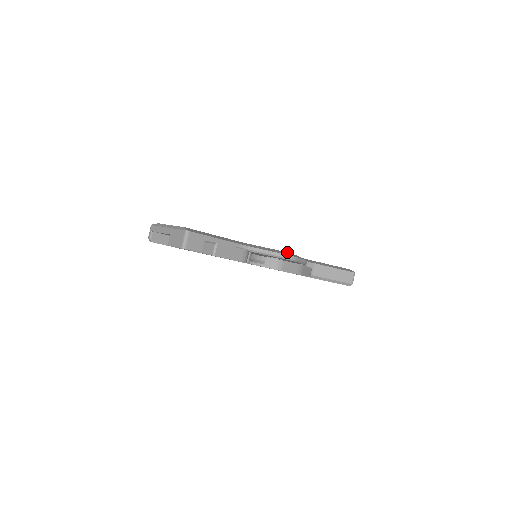
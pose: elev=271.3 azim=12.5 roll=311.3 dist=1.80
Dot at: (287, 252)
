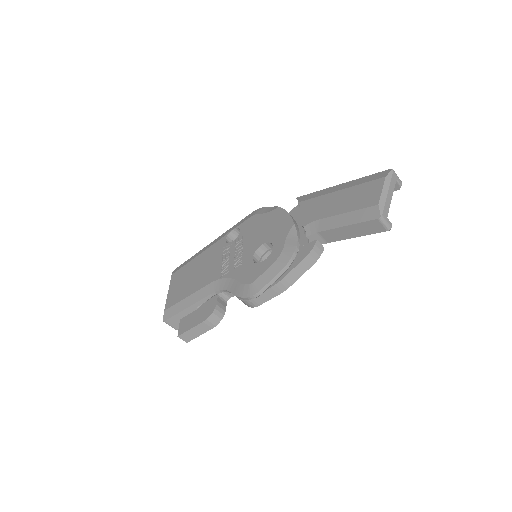
Dot at: (249, 284)
